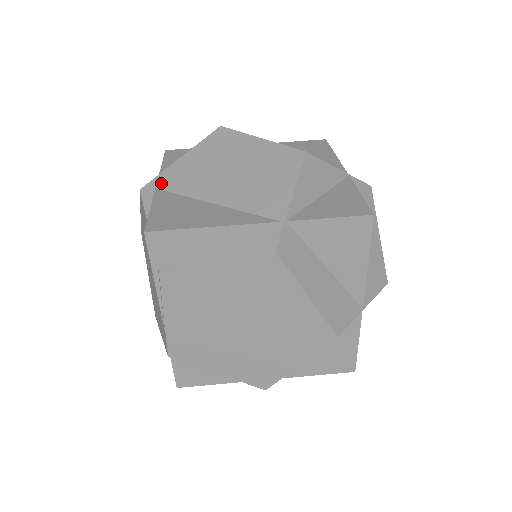
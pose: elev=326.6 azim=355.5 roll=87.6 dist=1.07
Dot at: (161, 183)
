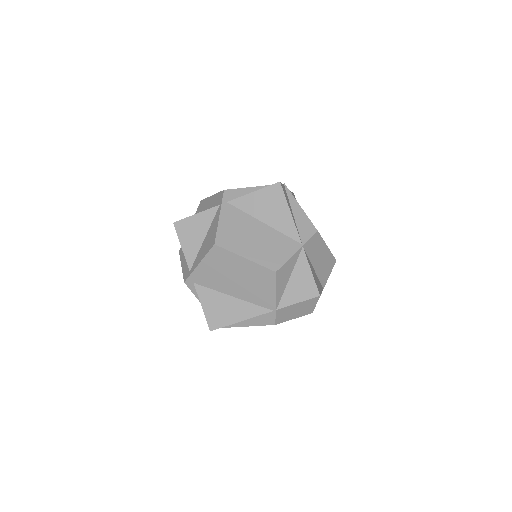
Dot at: (195, 280)
